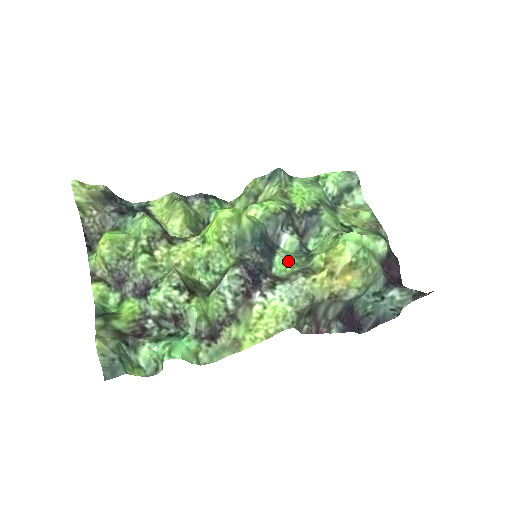
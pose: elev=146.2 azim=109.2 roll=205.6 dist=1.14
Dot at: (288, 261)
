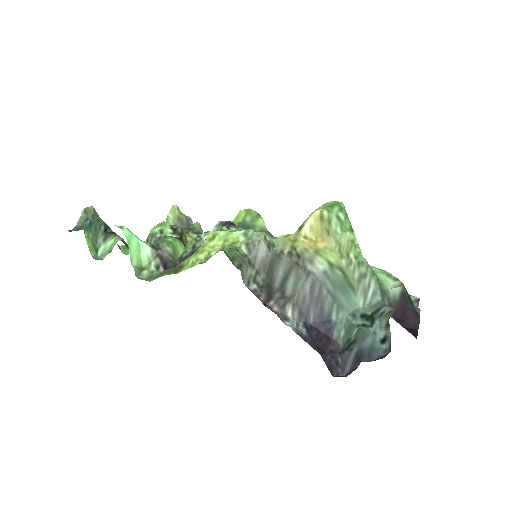
Dot at: occluded
